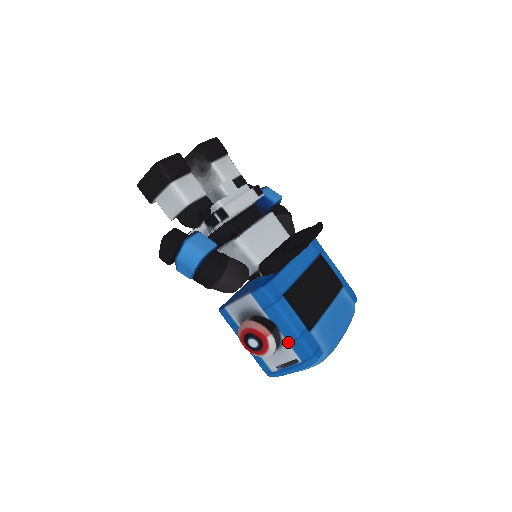
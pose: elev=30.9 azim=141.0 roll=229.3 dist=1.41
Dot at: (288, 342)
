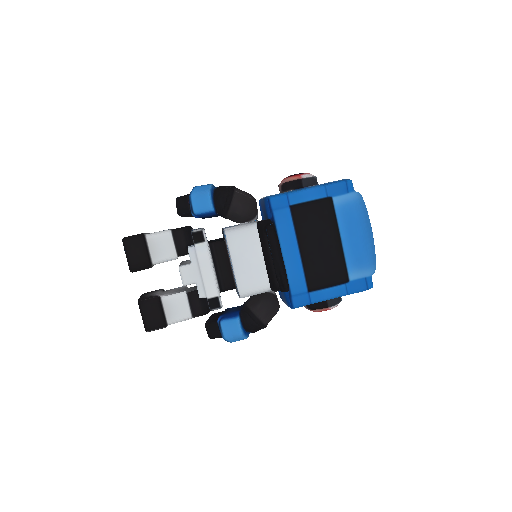
Dot at: occluded
